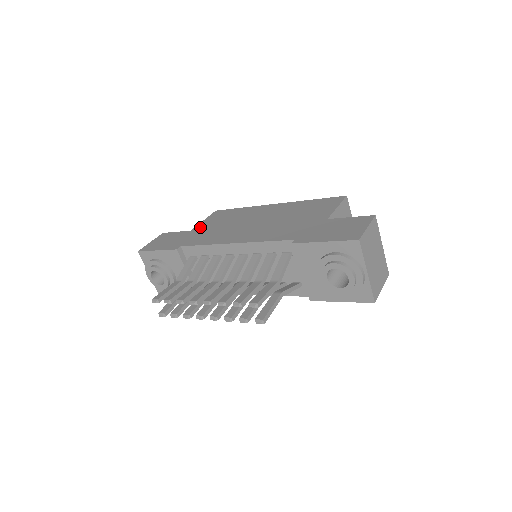
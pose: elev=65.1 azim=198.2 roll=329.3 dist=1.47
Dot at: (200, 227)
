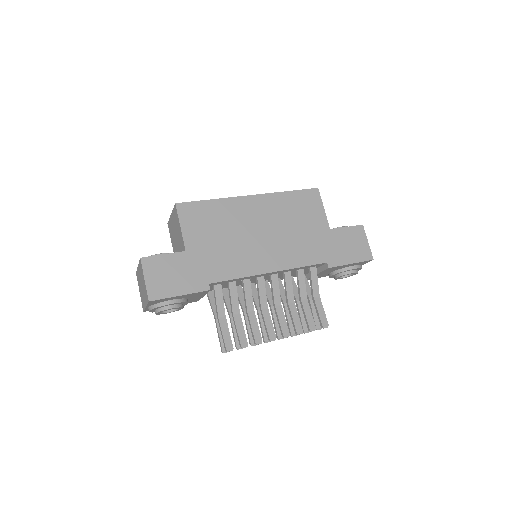
Dot at: (194, 244)
